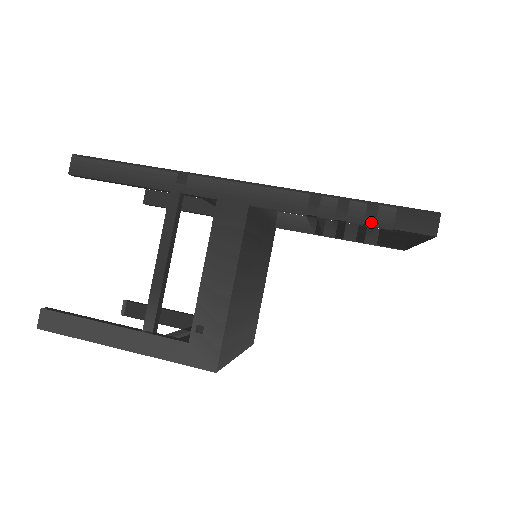
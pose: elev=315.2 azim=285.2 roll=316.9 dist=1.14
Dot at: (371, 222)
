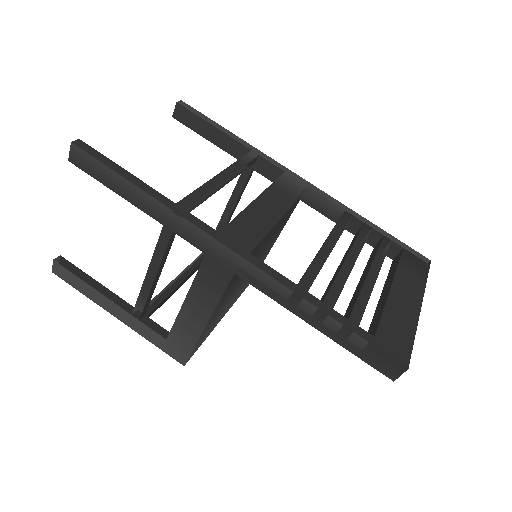
Dot at: (340, 342)
